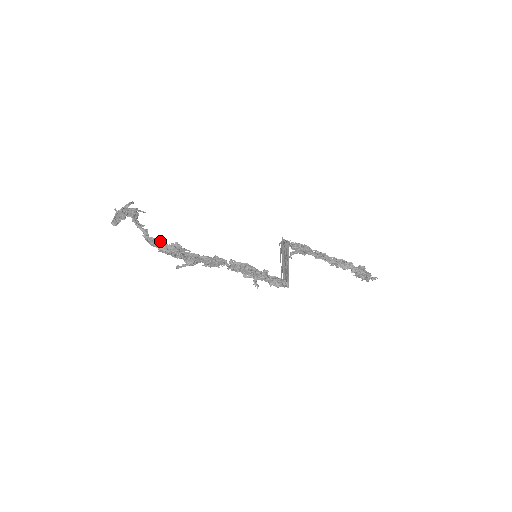
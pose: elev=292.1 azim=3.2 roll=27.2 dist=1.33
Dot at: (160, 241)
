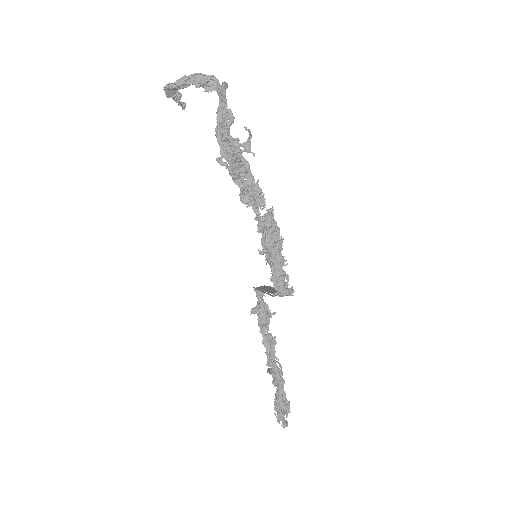
Dot at: (233, 121)
